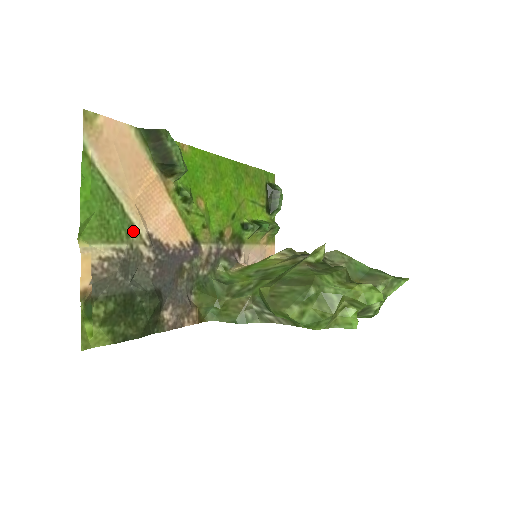
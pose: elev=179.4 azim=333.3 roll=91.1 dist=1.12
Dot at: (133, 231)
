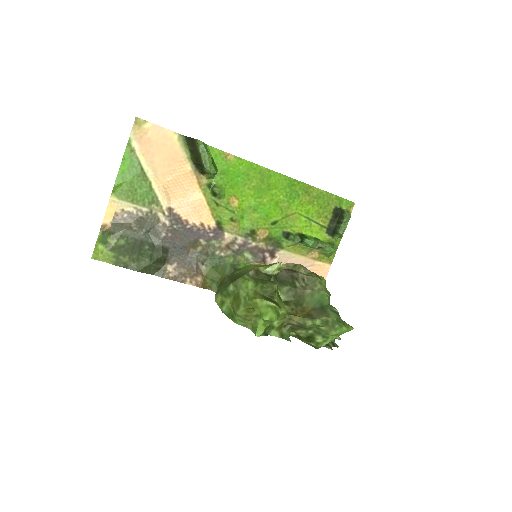
Dot at: (156, 202)
